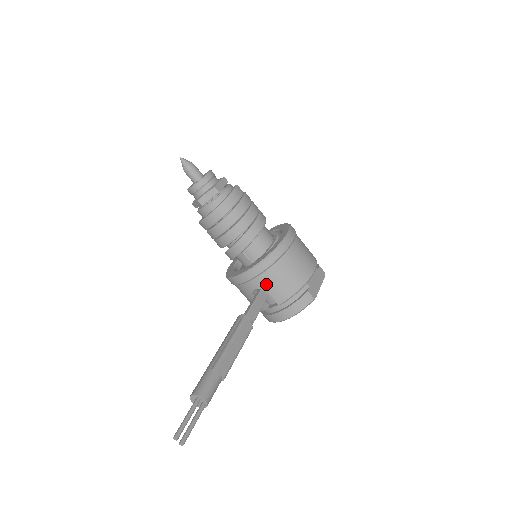
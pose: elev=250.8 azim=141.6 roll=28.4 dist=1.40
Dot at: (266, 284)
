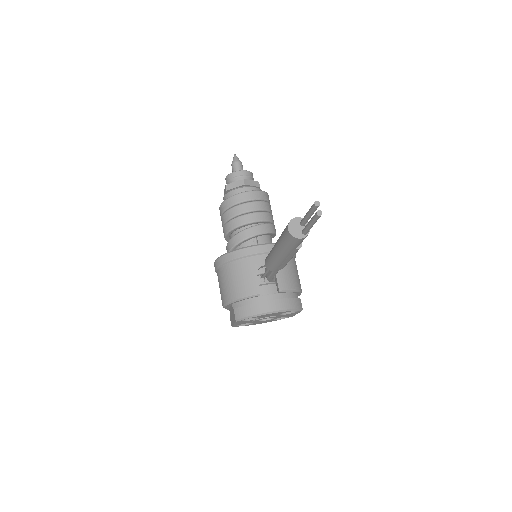
Dot at: occluded
